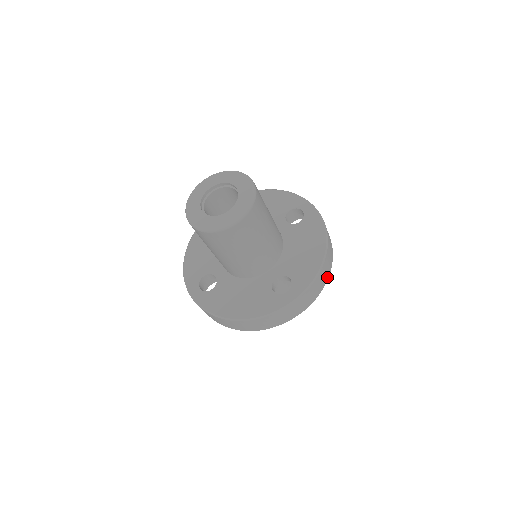
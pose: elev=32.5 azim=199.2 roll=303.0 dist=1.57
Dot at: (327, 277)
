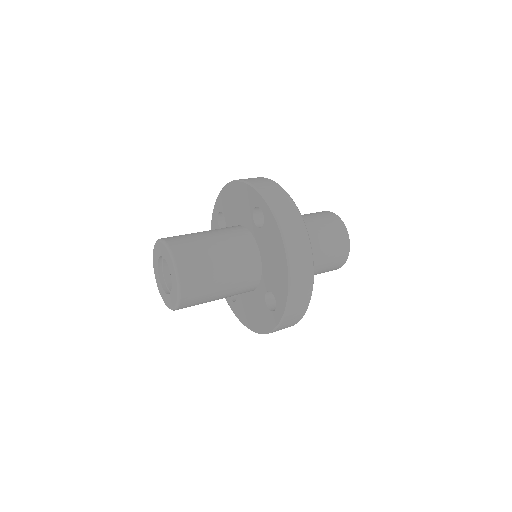
Dot at: (311, 276)
